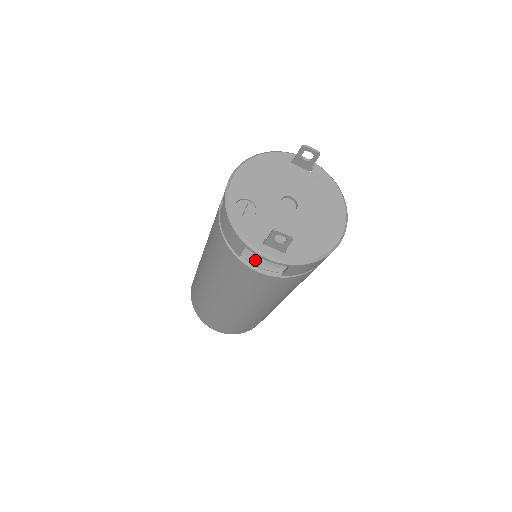
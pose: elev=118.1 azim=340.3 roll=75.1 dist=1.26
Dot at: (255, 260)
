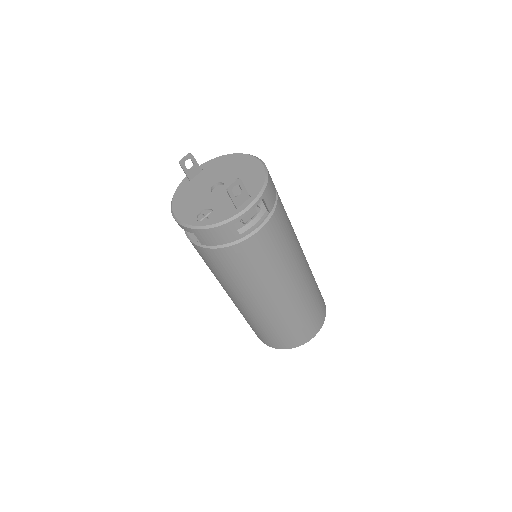
Dot at: (249, 229)
